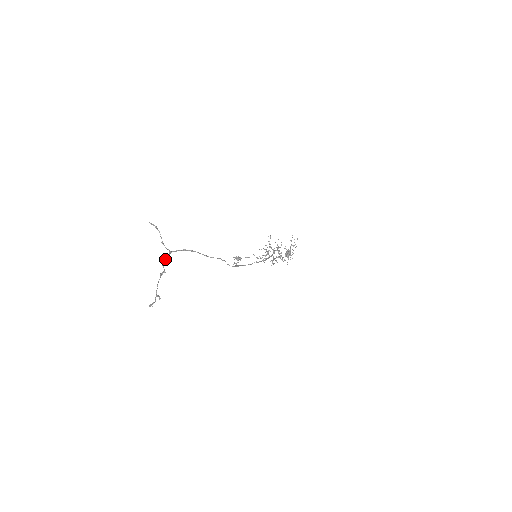
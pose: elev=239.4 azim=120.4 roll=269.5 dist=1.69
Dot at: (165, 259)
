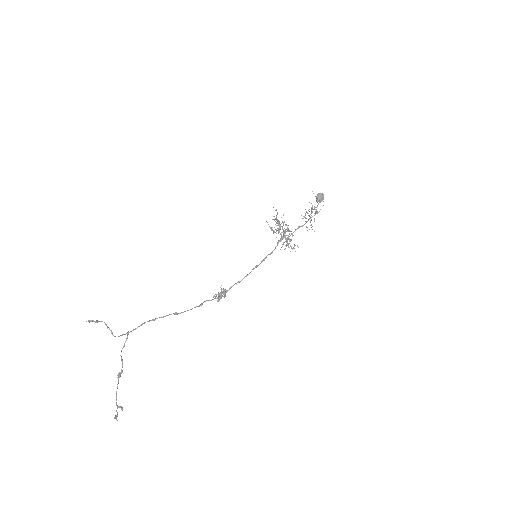
Dot at: occluded
